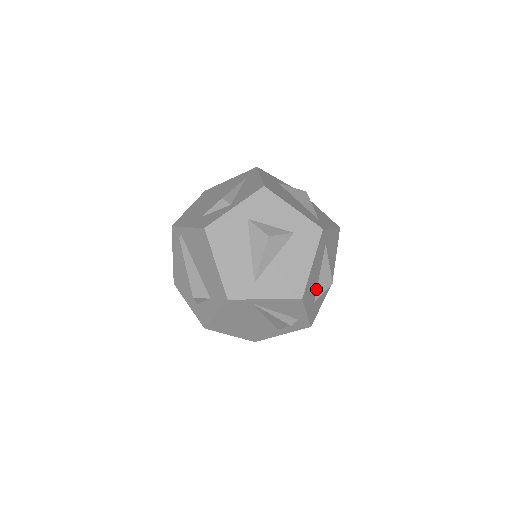
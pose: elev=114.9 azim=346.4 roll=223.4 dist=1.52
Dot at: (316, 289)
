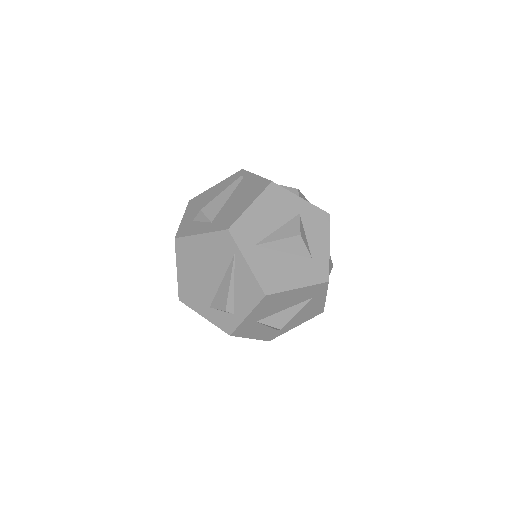
Dot at: (270, 315)
